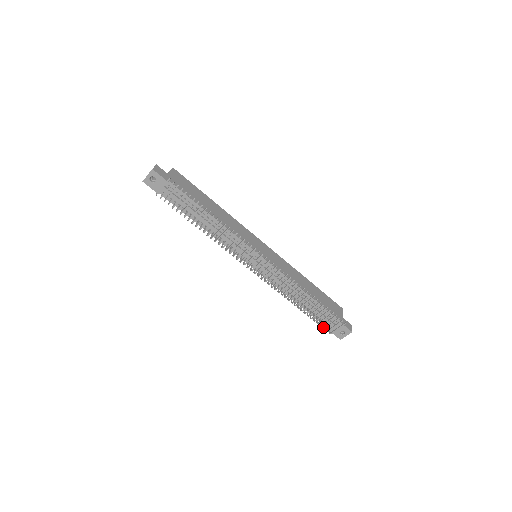
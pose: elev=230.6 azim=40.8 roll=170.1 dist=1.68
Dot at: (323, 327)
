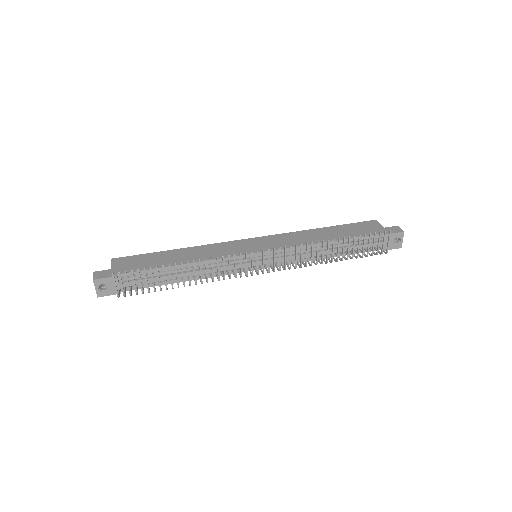
Dot at: (375, 254)
